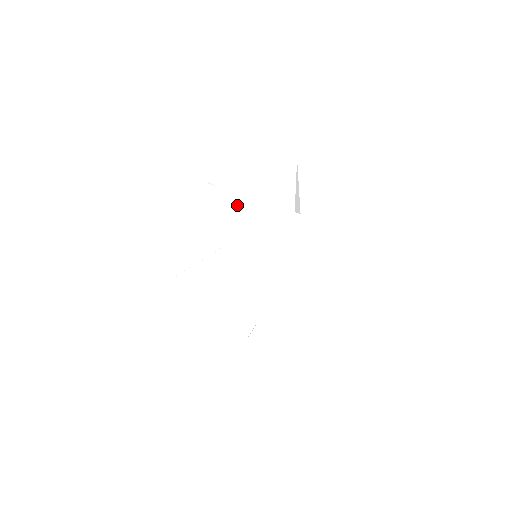
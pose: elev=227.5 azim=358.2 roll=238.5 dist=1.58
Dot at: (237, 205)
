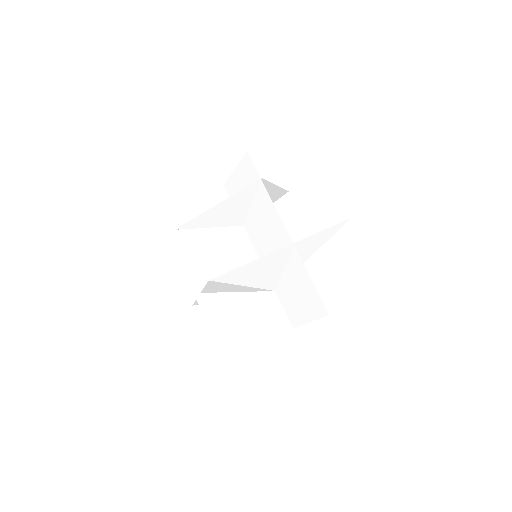
Dot at: (271, 217)
